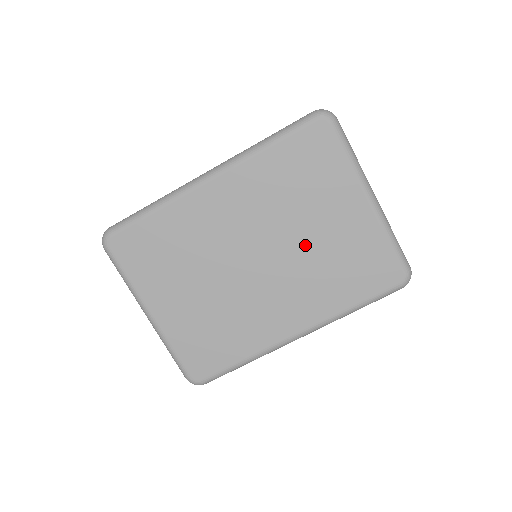
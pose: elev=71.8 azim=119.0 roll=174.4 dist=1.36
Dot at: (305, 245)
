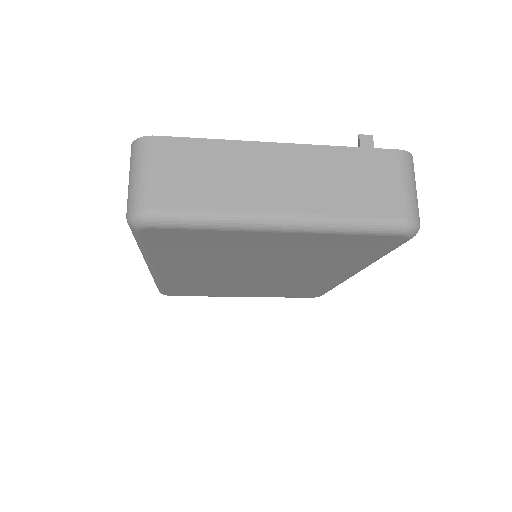
Dot at: (276, 261)
